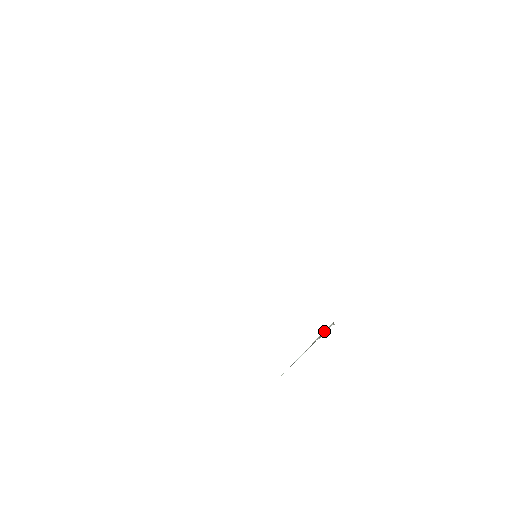
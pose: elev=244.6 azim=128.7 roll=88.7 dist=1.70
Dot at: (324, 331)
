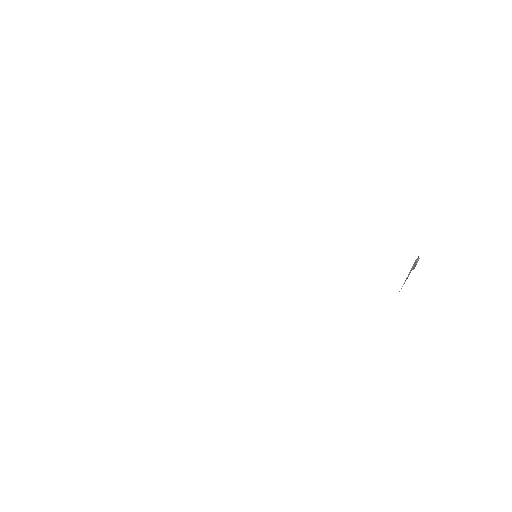
Dot at: (413, 264)
